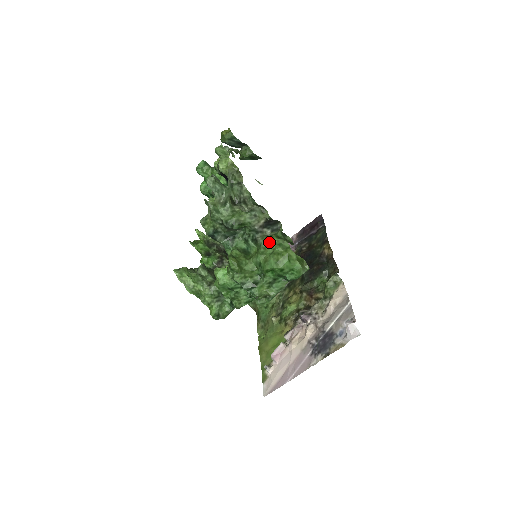
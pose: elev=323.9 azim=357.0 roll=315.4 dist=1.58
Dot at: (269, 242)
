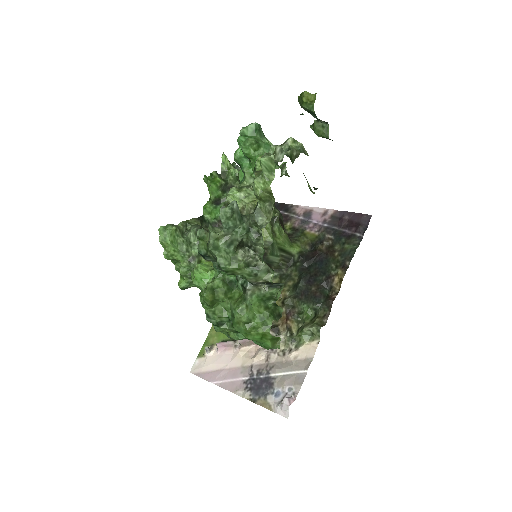
Dot at: (253, 309)
